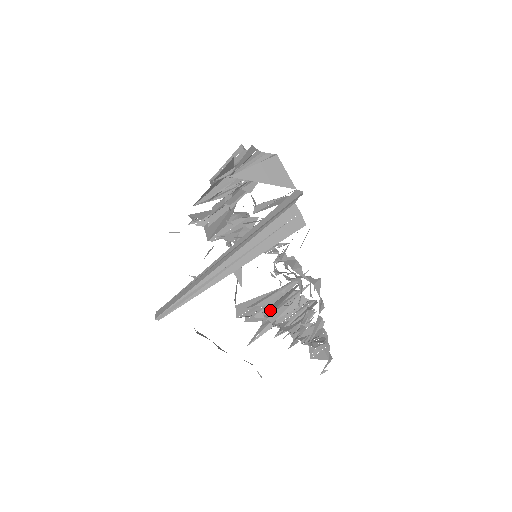
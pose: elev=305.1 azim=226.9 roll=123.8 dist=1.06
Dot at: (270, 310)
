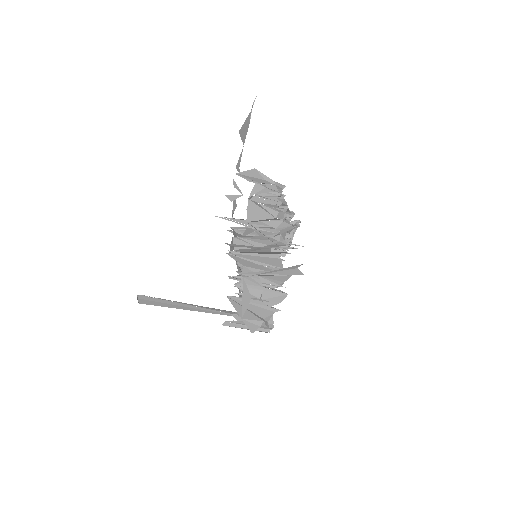
Dot at: occluded
